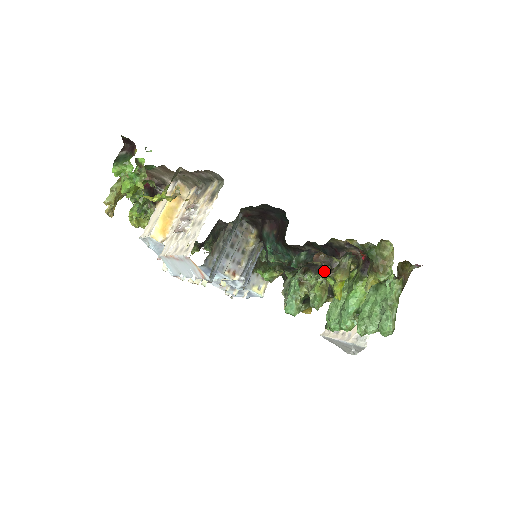
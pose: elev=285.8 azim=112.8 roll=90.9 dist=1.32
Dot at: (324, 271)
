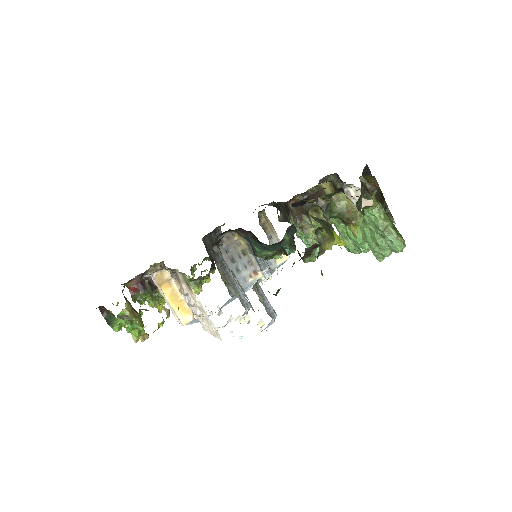
Dot at: (313, 248)
